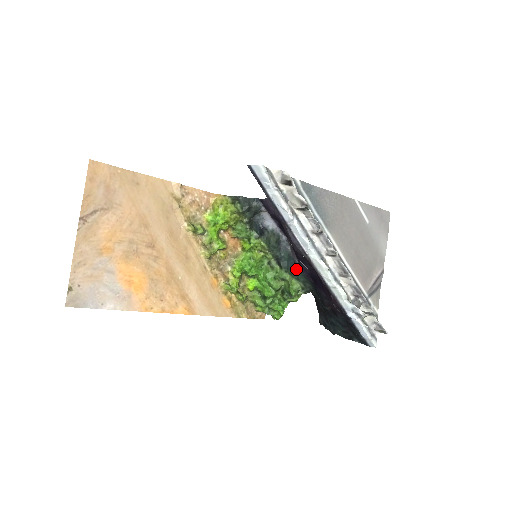
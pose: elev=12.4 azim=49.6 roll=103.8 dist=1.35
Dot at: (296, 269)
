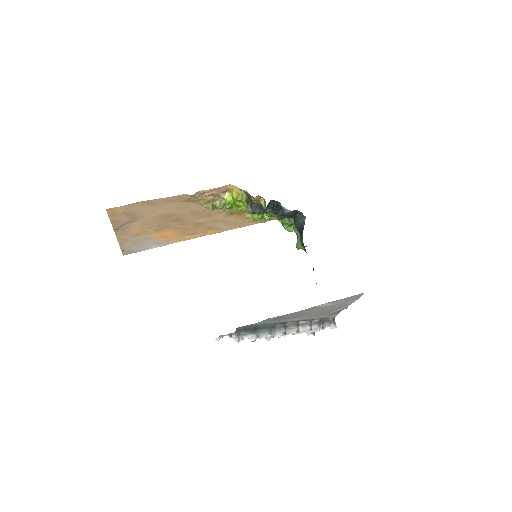
Dot at: occluded
